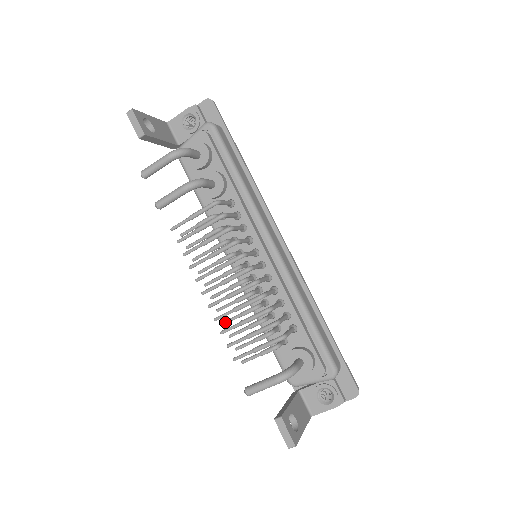
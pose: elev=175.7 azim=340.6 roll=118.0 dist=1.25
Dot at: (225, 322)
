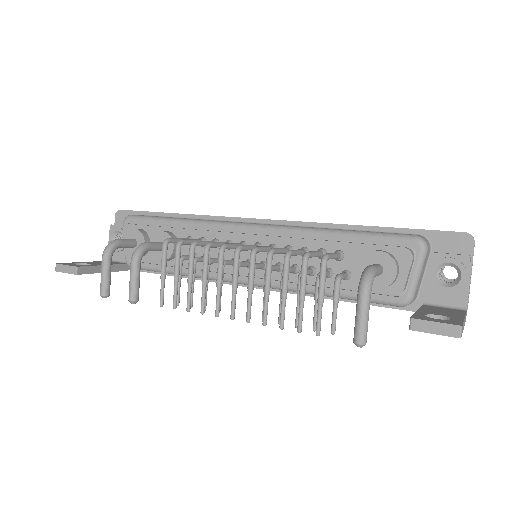
Dot at: (279, 320)
